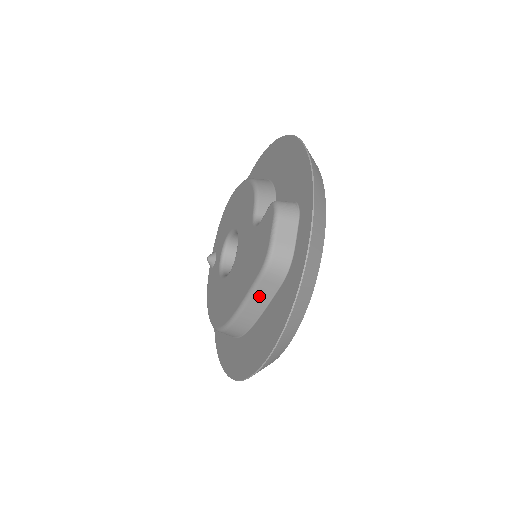
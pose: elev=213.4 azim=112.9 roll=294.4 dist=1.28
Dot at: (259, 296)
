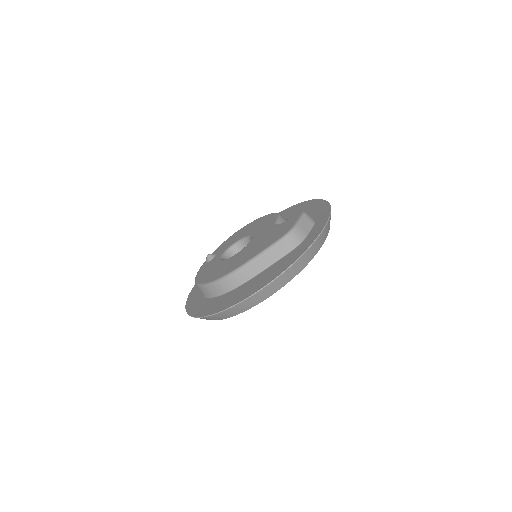
Dot at: (270, 255)
